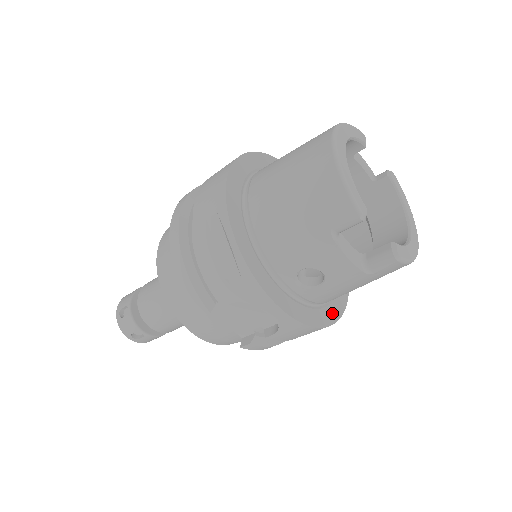
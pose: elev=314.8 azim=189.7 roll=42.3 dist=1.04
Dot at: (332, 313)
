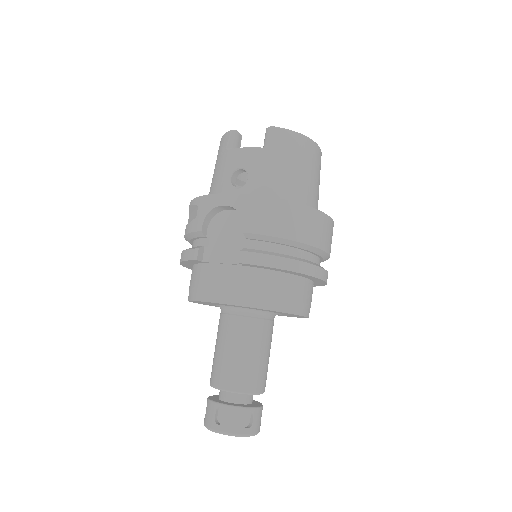
Dot at: occluded
